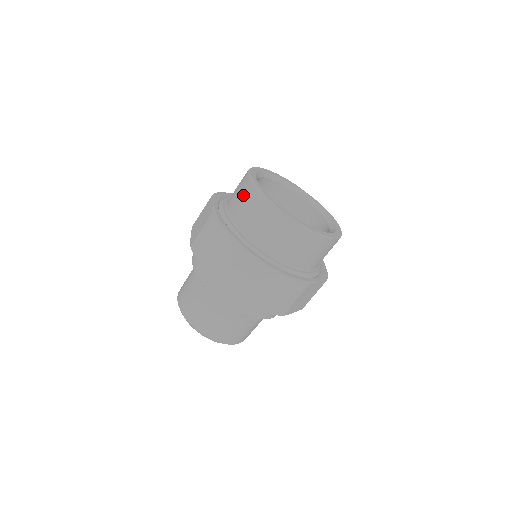
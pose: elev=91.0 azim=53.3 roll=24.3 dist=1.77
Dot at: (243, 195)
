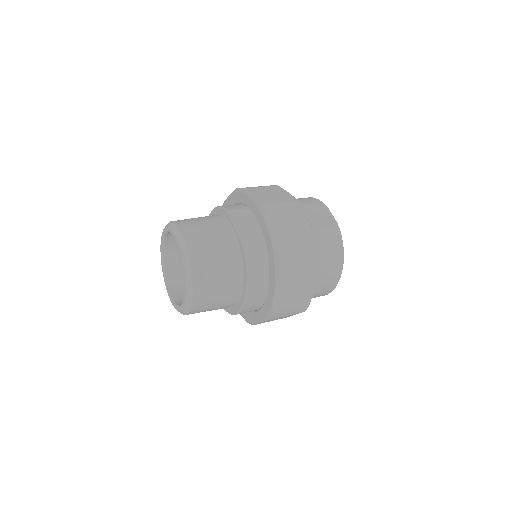
Dot at: occluded
